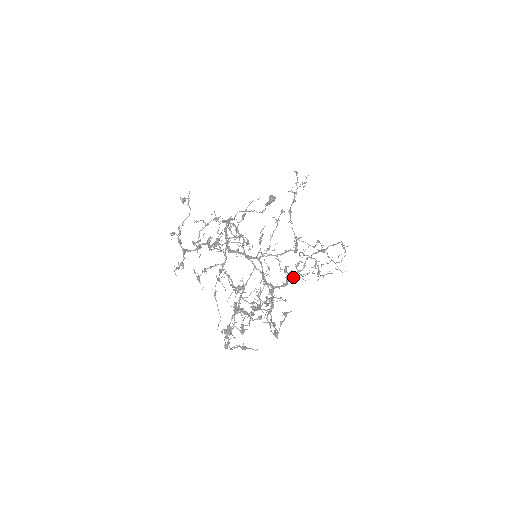
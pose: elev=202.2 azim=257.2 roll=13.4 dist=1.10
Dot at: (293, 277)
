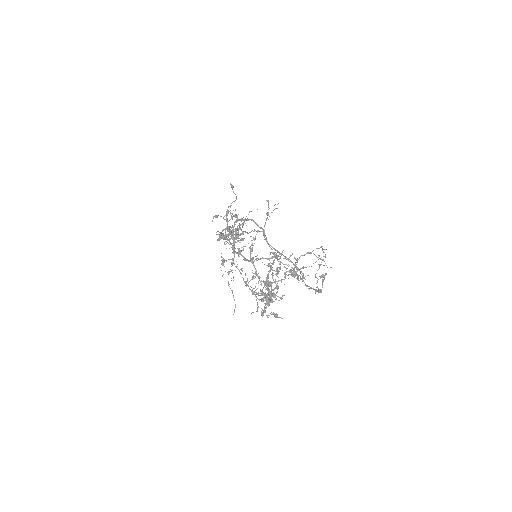
Dot at: (290, 272)
